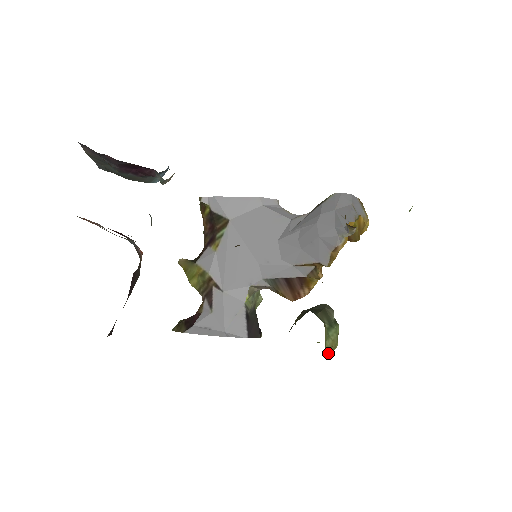
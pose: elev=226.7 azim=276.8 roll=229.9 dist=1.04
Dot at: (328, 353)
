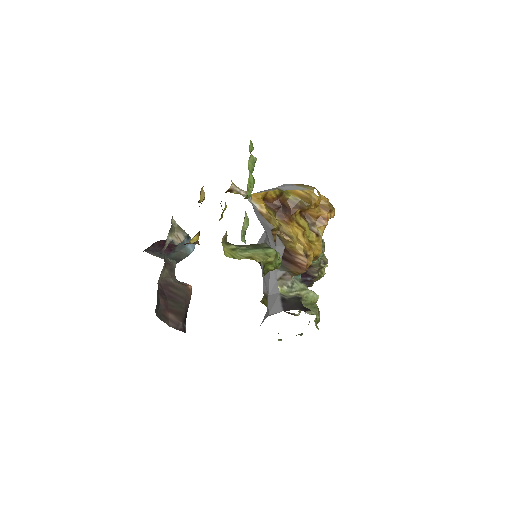
Dot at: occluded
